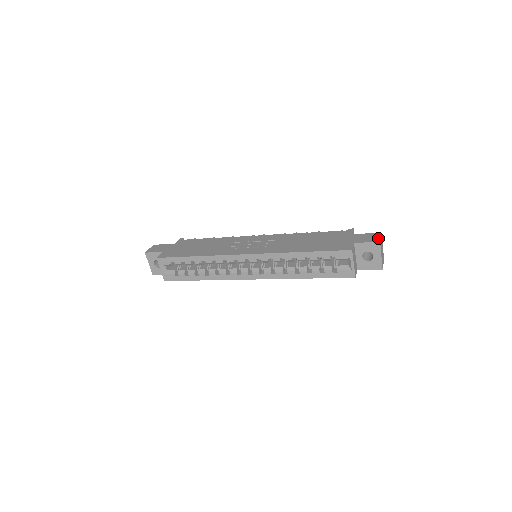
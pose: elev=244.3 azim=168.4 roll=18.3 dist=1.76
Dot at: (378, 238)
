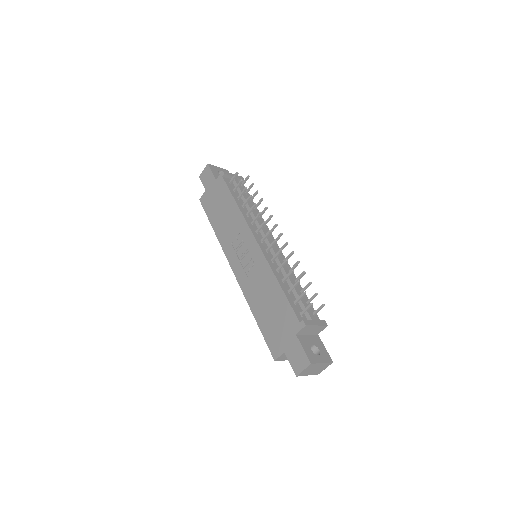
Dot at: (300, 370)
